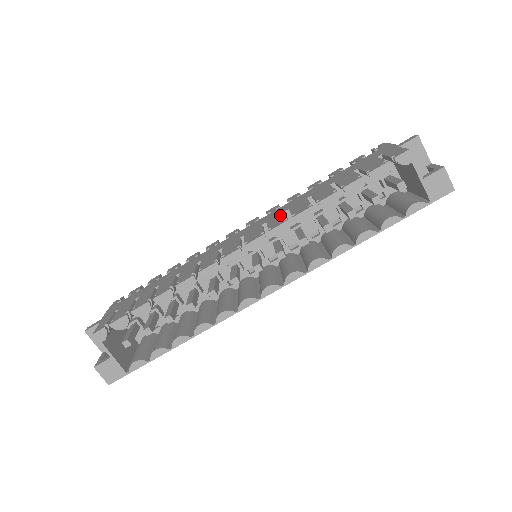
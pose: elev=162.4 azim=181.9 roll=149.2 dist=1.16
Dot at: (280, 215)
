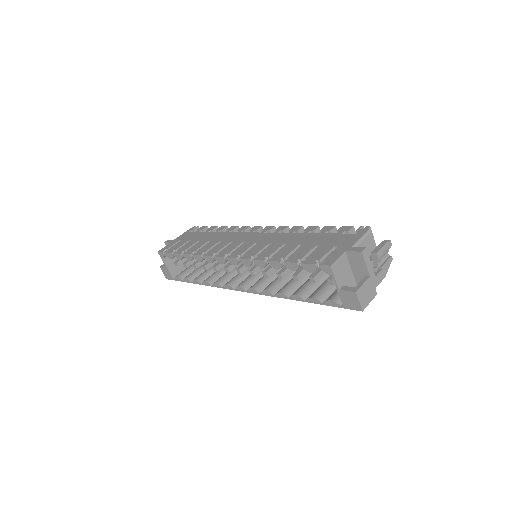
Dot at: (263, 245)
